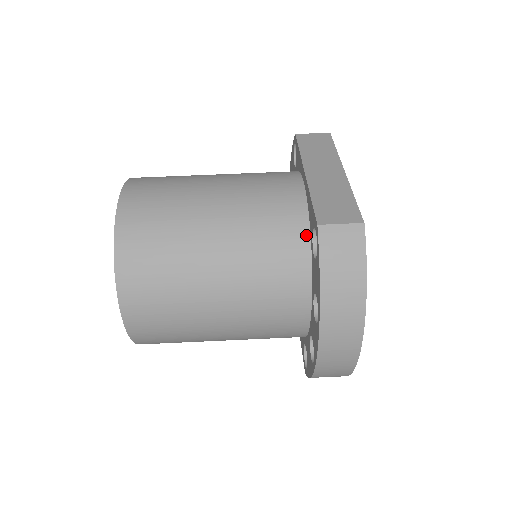
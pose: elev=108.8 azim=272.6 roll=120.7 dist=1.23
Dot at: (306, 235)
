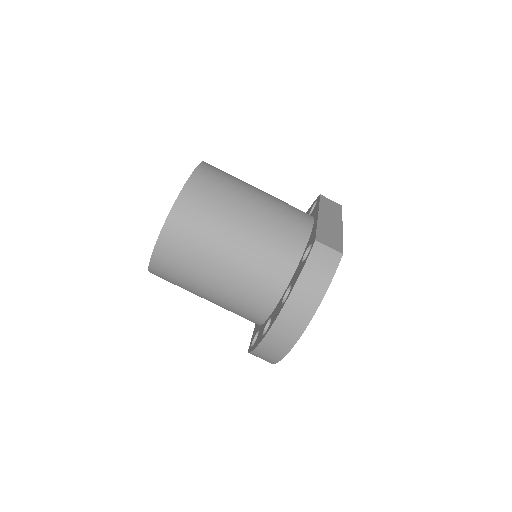
Dot at: (302, 249)
